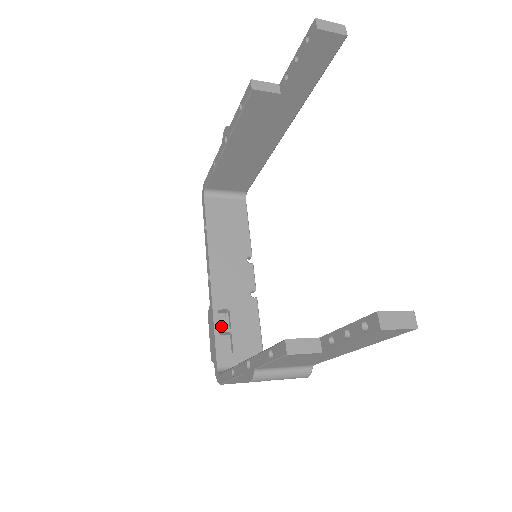
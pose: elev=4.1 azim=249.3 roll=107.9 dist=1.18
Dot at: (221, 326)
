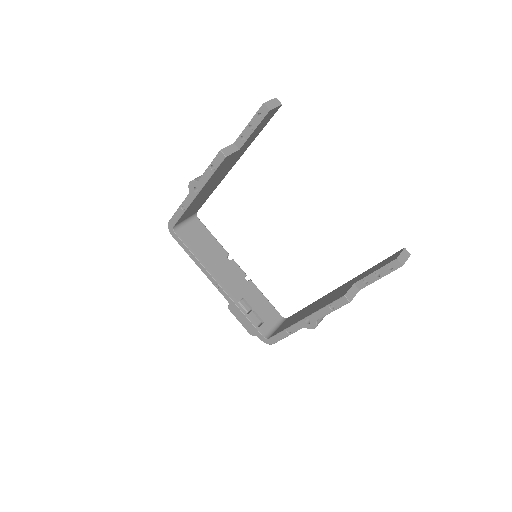
Dot at: occluded
